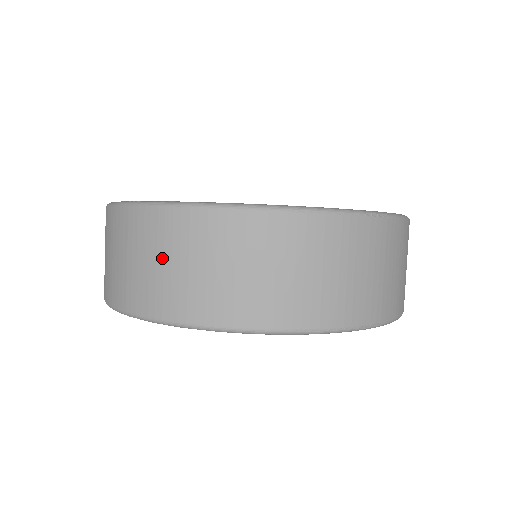
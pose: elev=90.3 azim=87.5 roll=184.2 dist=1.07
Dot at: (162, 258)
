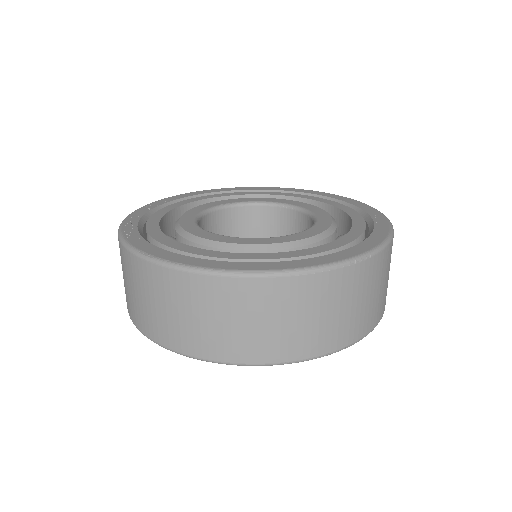
Dot at: (177, 308)
